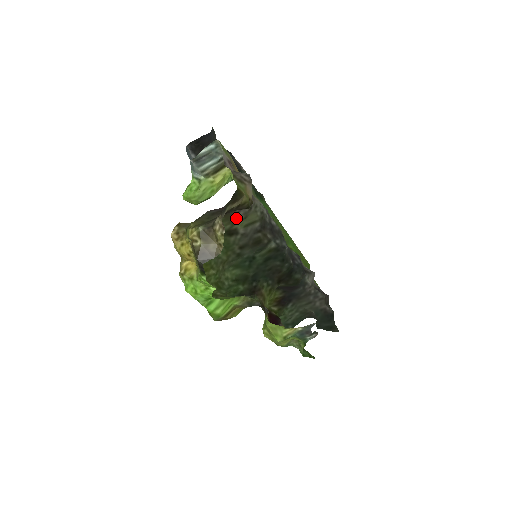
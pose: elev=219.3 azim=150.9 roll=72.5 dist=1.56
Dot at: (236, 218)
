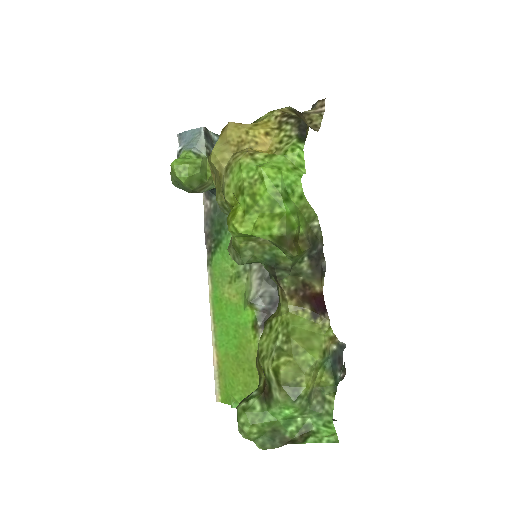
Dot at: occluded
